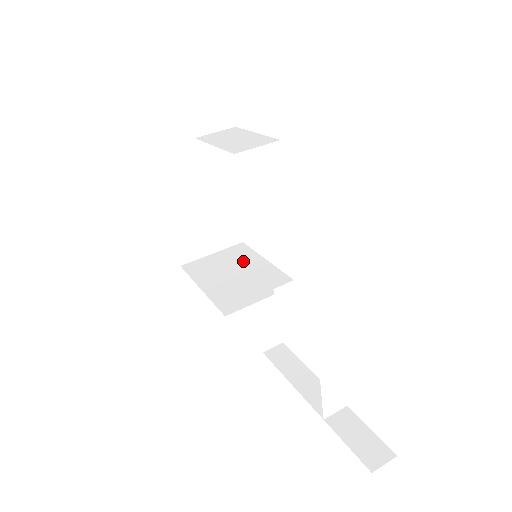
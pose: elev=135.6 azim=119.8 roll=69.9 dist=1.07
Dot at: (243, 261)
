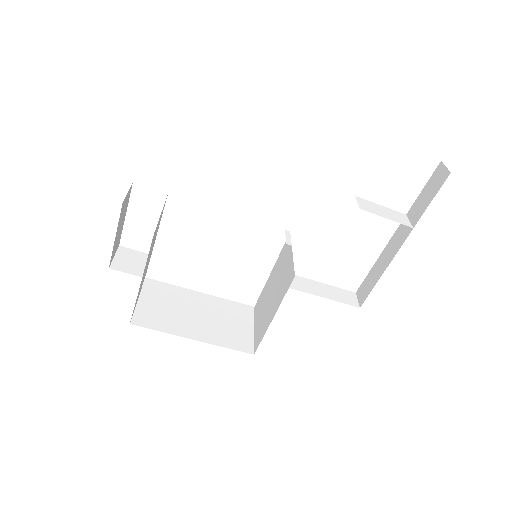
Dot at: (266, 294)
